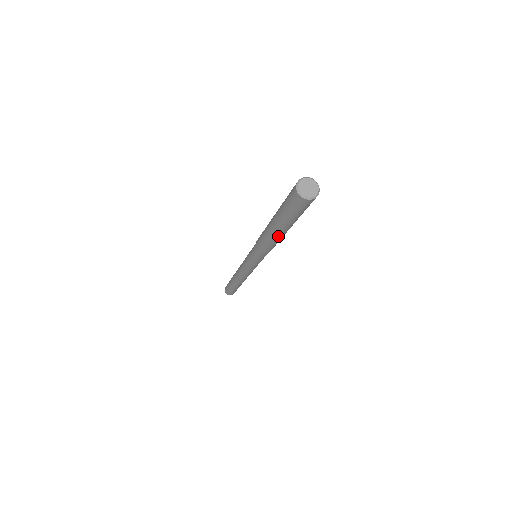
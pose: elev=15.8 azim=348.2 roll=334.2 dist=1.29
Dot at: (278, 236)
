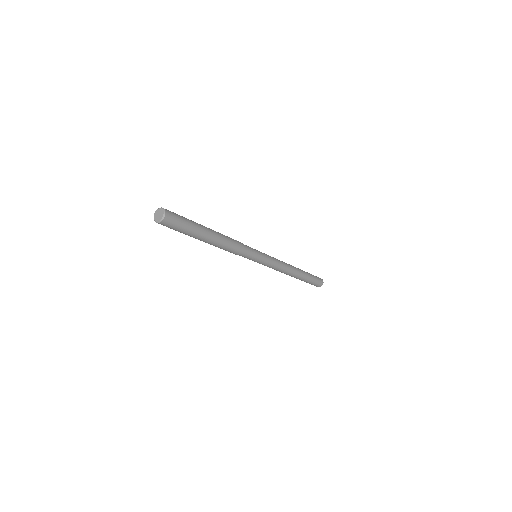
Dot at: occluded
